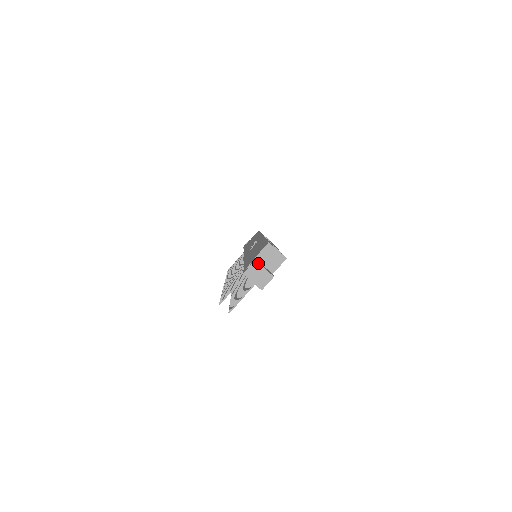
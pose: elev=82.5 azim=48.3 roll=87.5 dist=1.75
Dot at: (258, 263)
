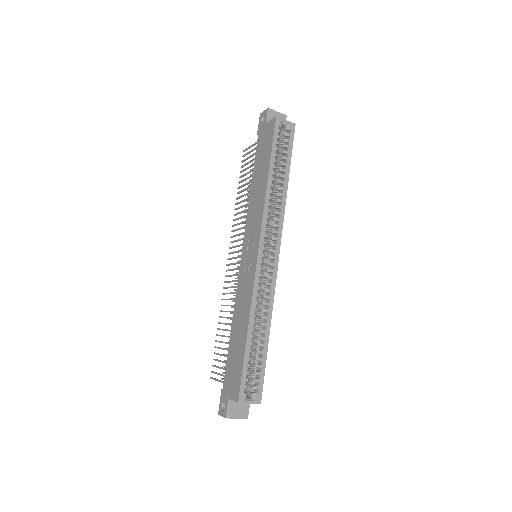
Dot at: (229, 418)
